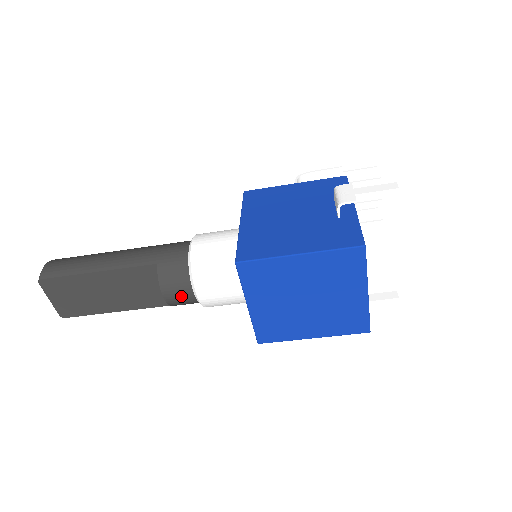
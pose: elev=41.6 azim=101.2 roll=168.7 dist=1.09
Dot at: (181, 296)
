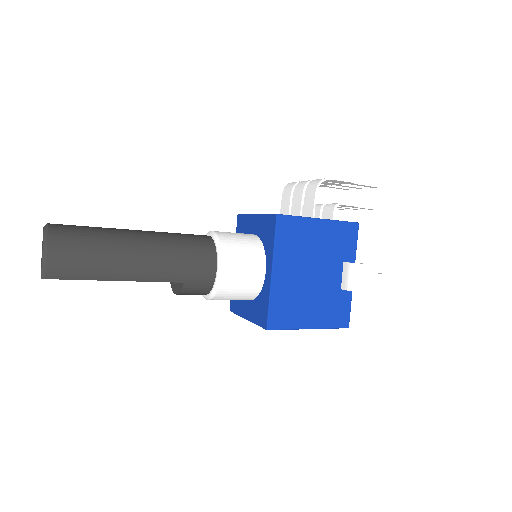
Dot at: occluded
